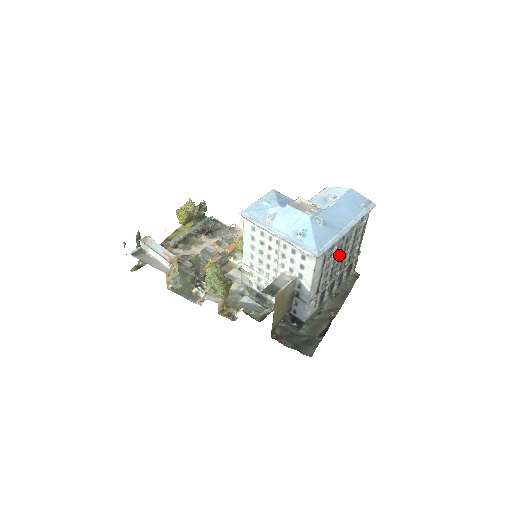
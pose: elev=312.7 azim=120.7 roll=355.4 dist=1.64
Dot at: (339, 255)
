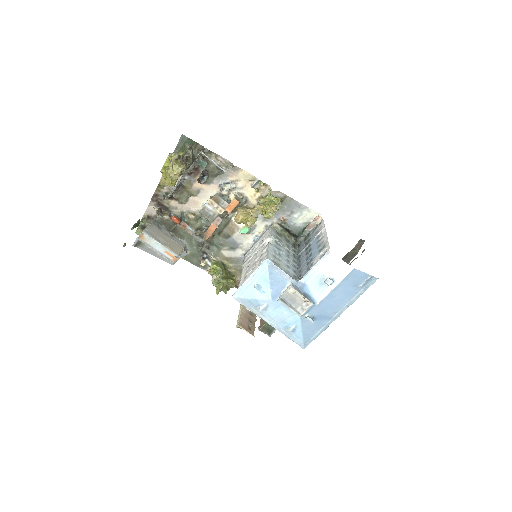
Dot at: occluded
